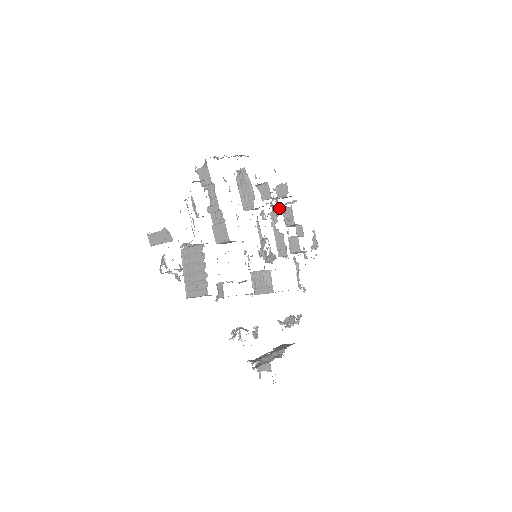
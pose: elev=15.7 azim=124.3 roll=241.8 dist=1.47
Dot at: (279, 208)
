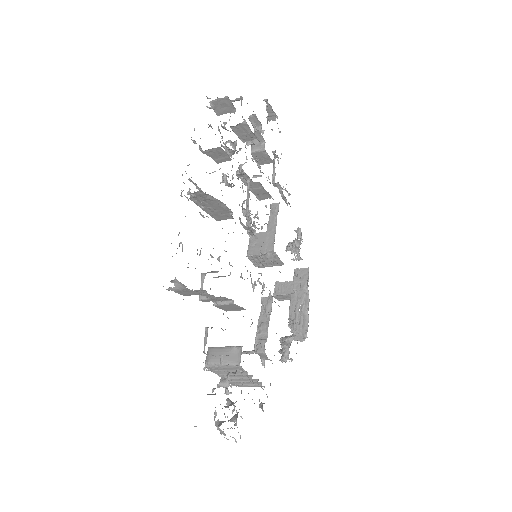
Dot at: (227, 130)
